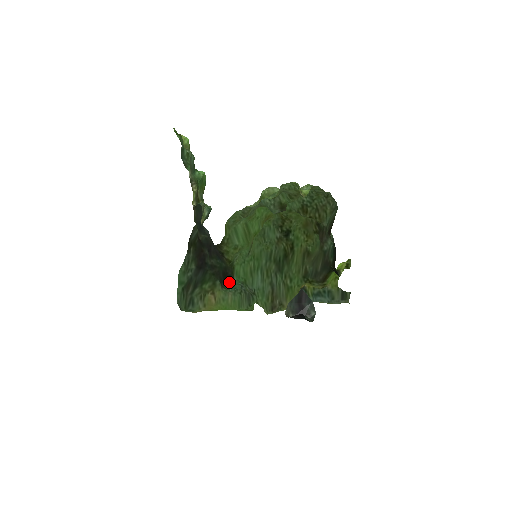
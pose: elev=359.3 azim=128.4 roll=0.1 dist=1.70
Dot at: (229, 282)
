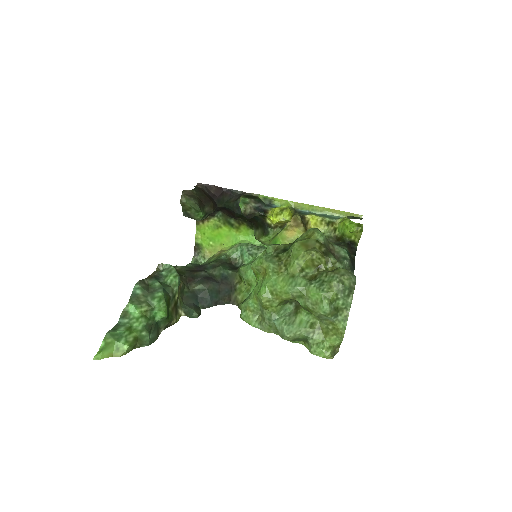
Dot at: (241, 265)
